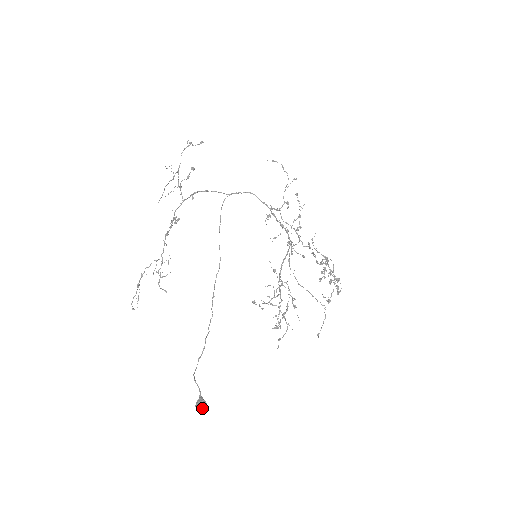
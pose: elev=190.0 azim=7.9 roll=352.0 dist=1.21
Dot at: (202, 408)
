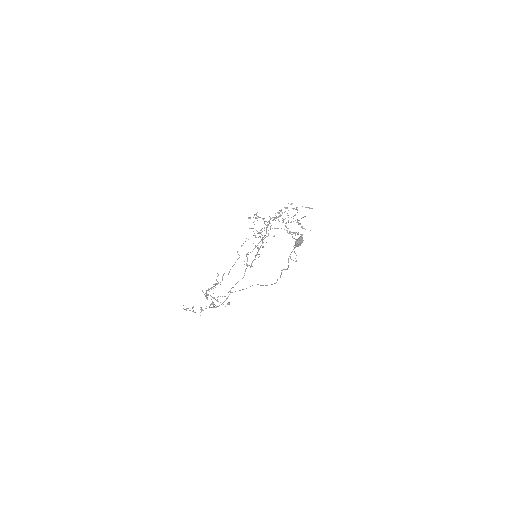
Dot at: (298, 239)
